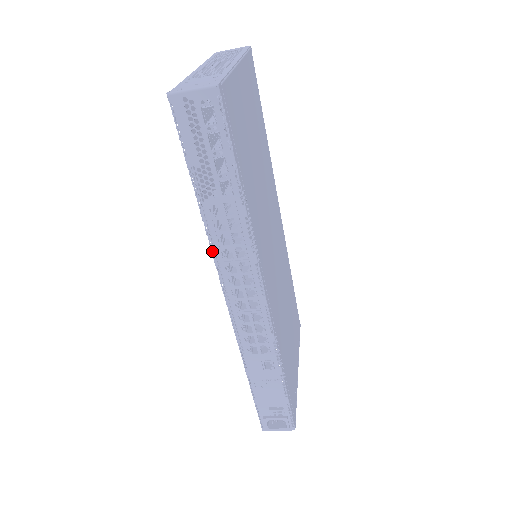
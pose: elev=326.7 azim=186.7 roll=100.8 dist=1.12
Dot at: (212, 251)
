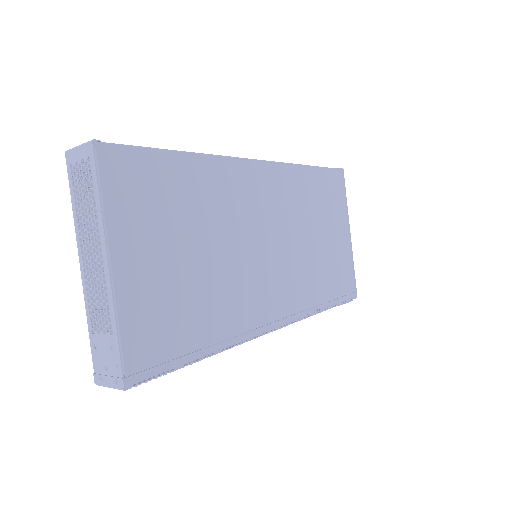
Dot at: occluded
